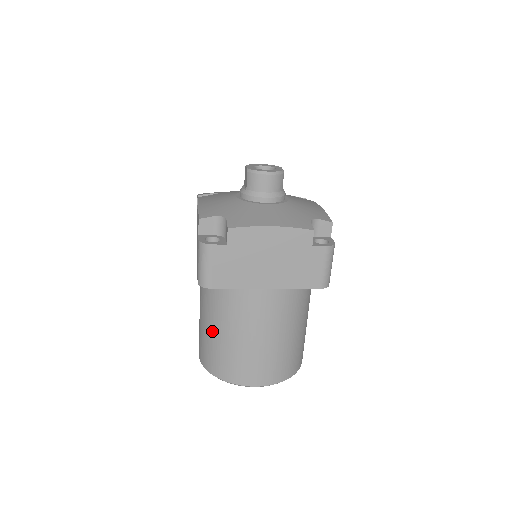
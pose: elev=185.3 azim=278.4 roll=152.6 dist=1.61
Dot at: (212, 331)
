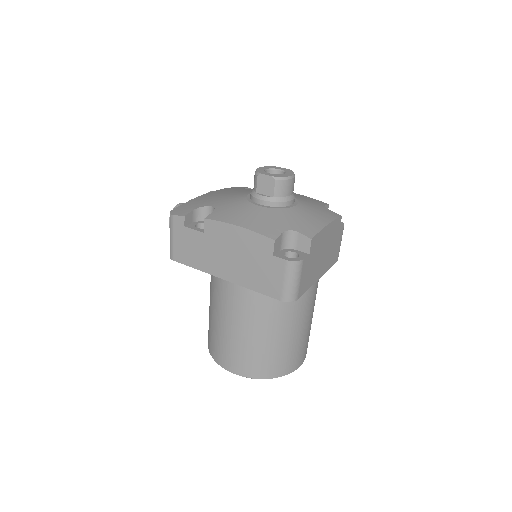
Dot at: (269, 340)
